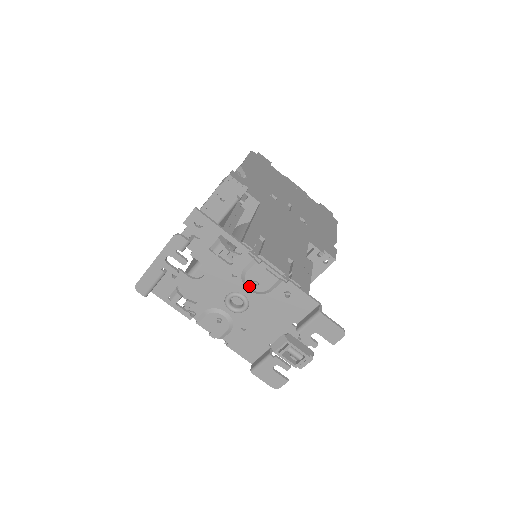
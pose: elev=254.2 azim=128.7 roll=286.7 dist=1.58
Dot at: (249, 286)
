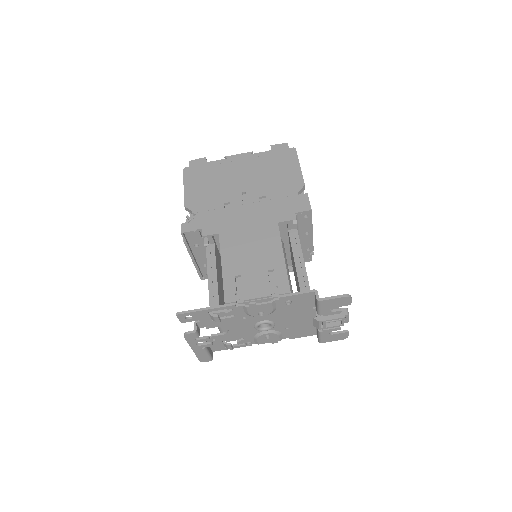
Dot at: (259, 316)
